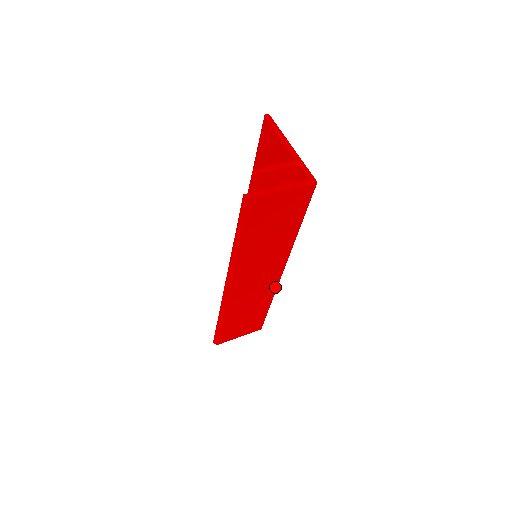
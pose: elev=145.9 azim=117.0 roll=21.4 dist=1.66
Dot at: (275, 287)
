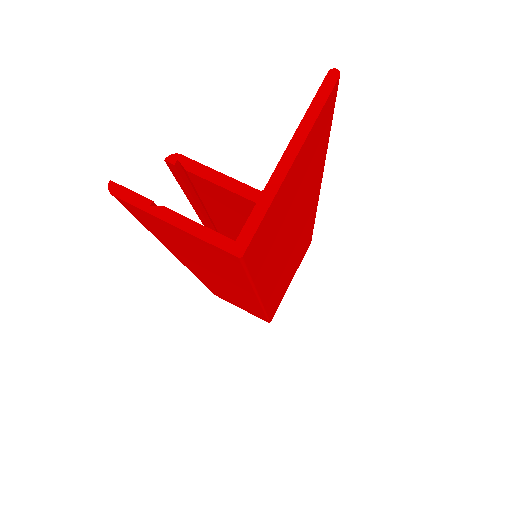
Dot at: occluded
